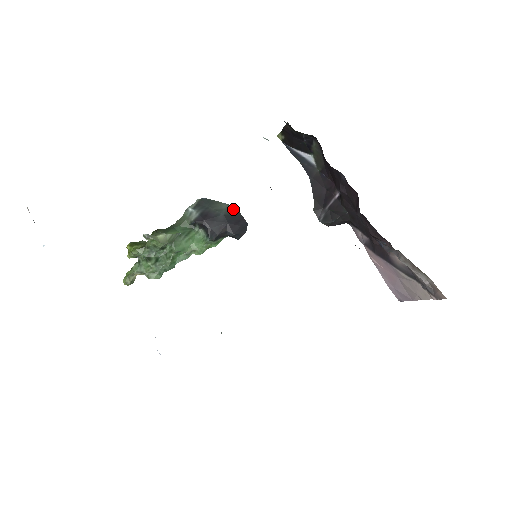
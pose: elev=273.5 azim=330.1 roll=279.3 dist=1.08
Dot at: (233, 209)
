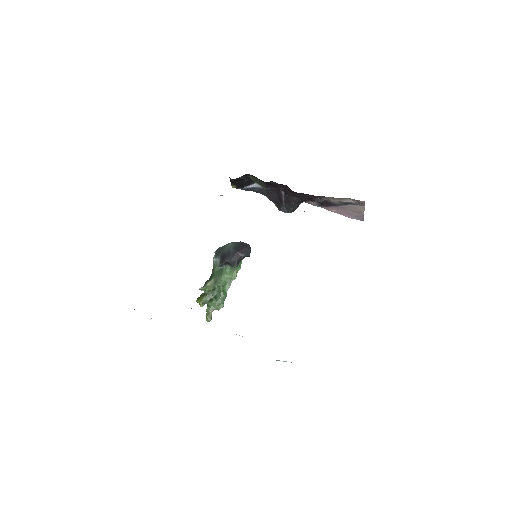
Dot at: (236, 243)
